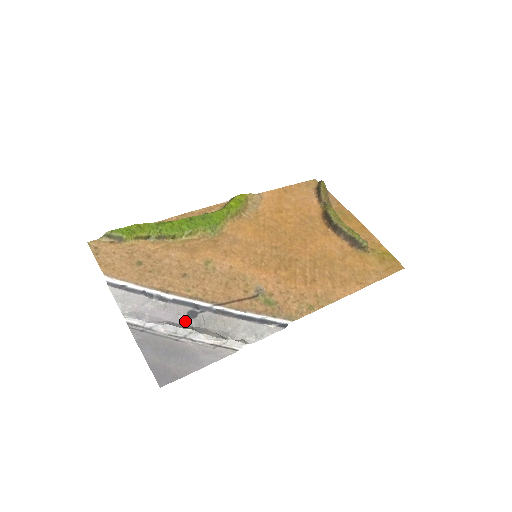
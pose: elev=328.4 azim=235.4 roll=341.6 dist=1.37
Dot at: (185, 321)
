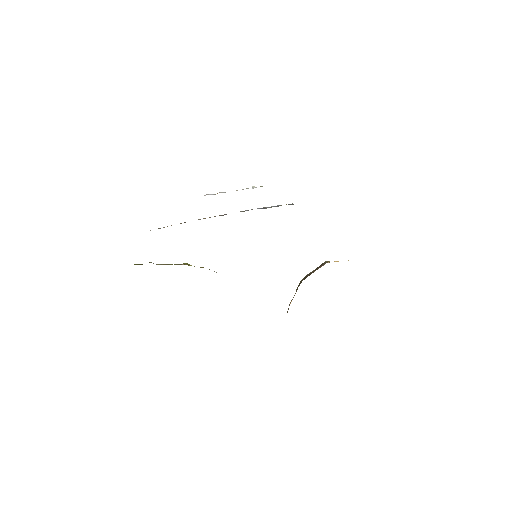
Dot at: occluded
